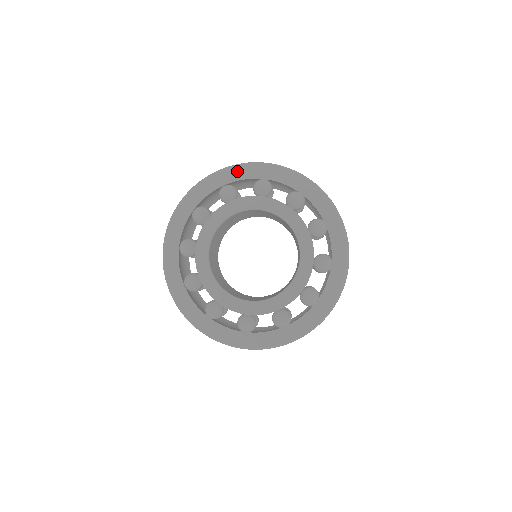
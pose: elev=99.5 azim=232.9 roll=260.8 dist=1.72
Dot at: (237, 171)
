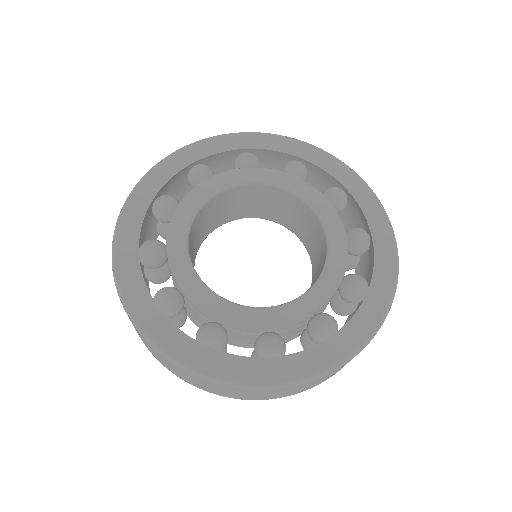
Dot at: (157, 173)
